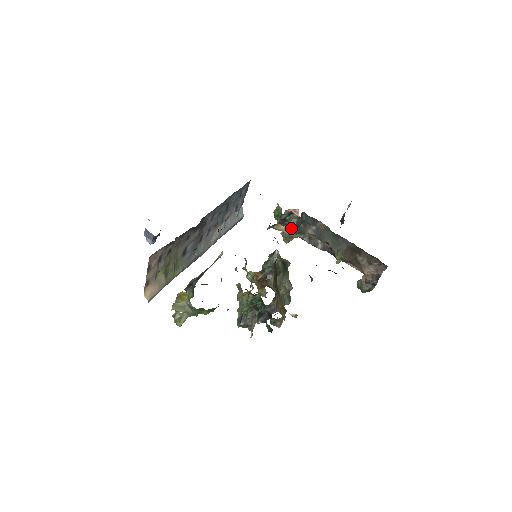
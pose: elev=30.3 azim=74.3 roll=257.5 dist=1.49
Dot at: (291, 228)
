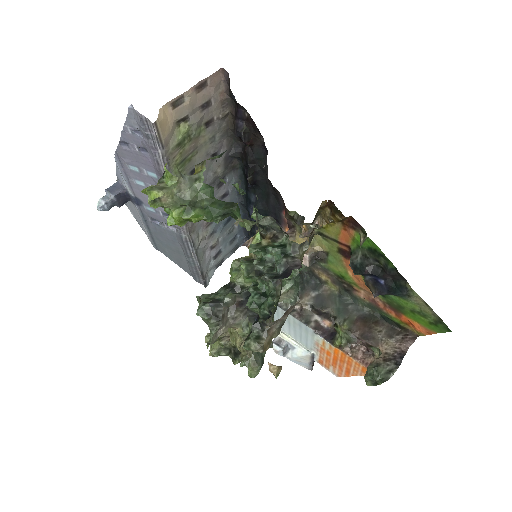
Dot at: (293, 274)
